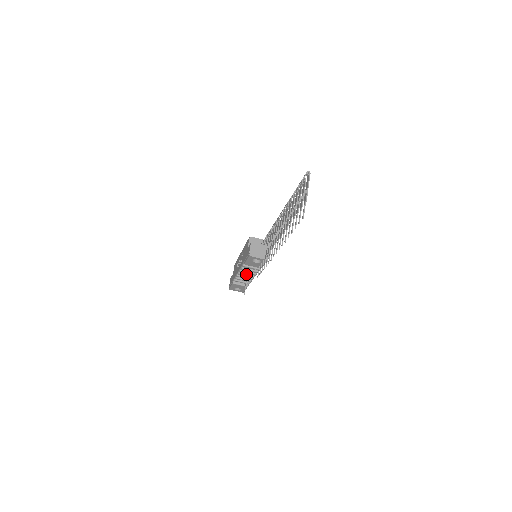
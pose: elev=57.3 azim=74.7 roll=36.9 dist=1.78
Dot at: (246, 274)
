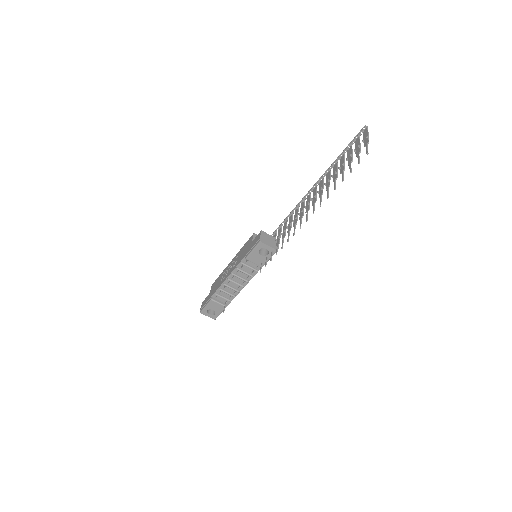
Dot at: (236, 282)
